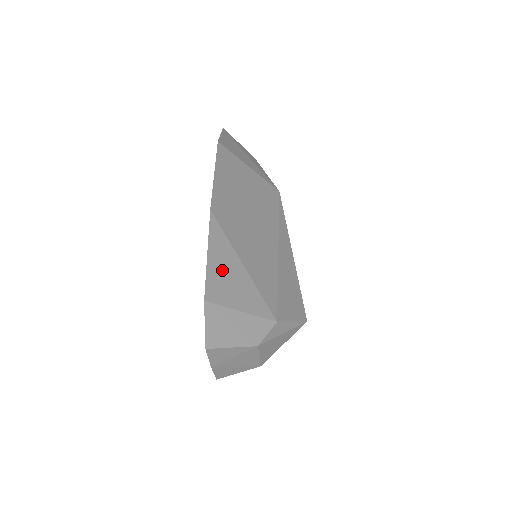
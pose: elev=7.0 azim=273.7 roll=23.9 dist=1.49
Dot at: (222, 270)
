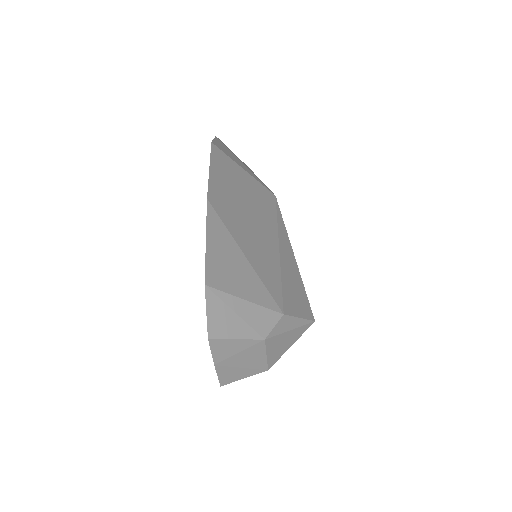
Dot at: (222, 257)
